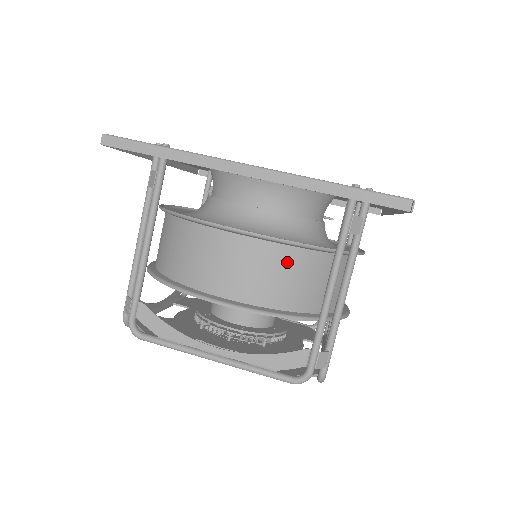
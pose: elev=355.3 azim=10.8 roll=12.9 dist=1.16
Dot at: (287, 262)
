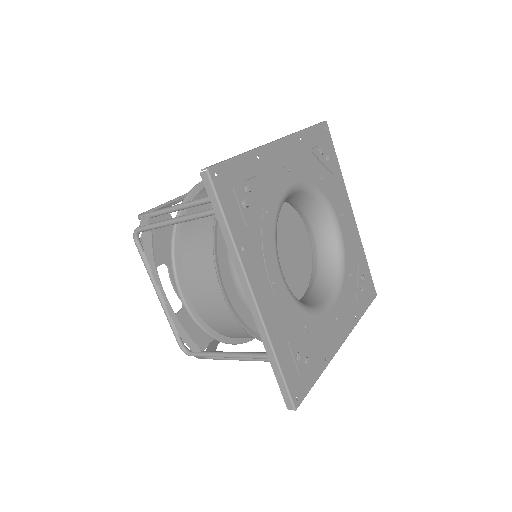
Dot at: (234, 323)
